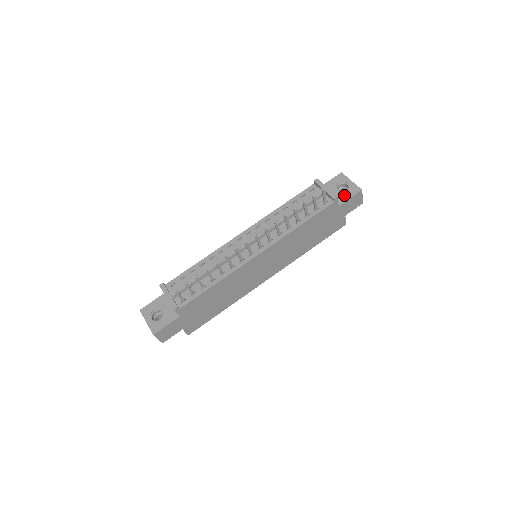
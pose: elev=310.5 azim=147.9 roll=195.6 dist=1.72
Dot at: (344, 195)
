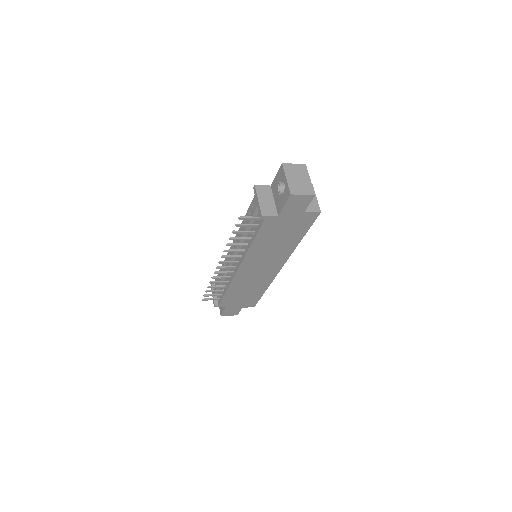
Dot at: (281, 200)
